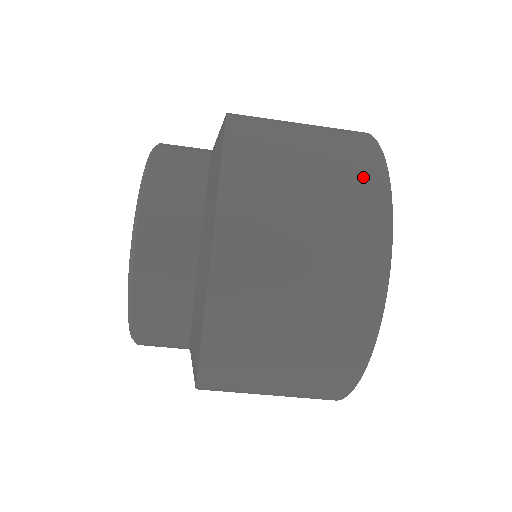
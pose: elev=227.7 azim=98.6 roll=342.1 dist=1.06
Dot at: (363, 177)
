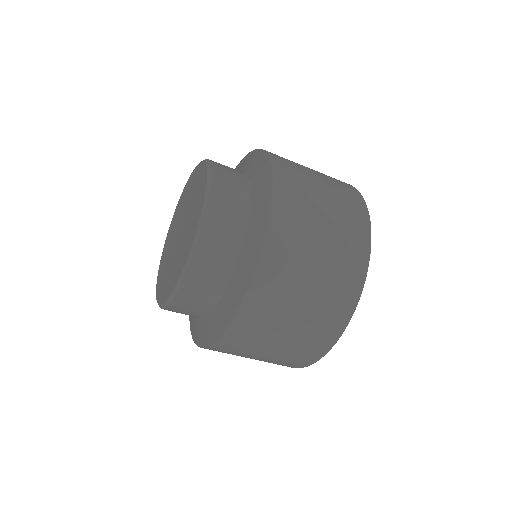
Dot at: (326, 330)
